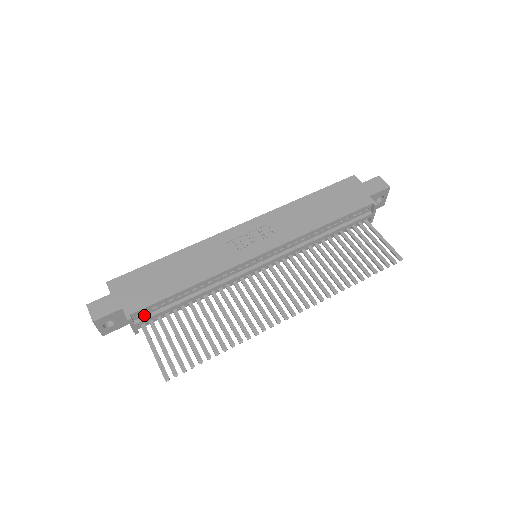
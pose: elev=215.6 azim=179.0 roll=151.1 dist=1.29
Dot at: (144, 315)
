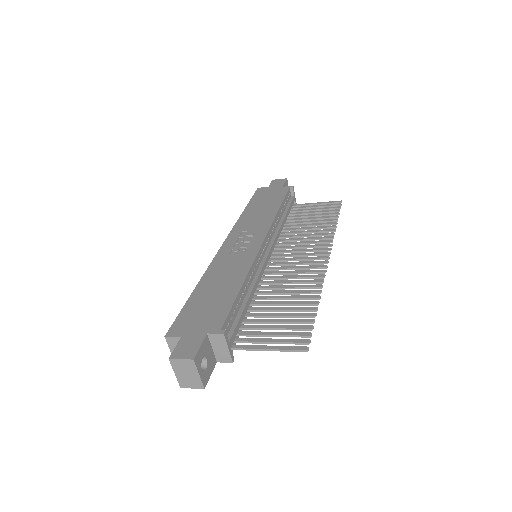
Dot at: (228, 332)
